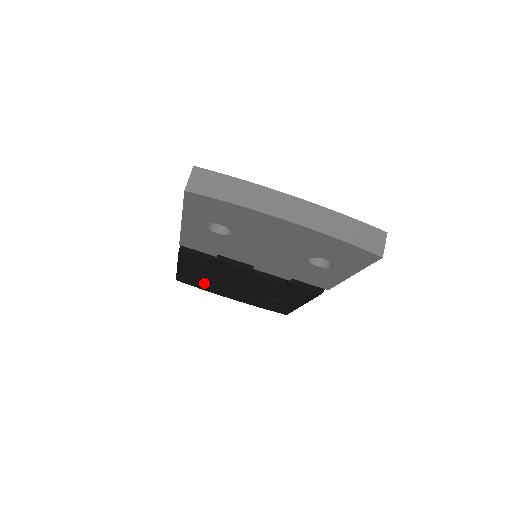
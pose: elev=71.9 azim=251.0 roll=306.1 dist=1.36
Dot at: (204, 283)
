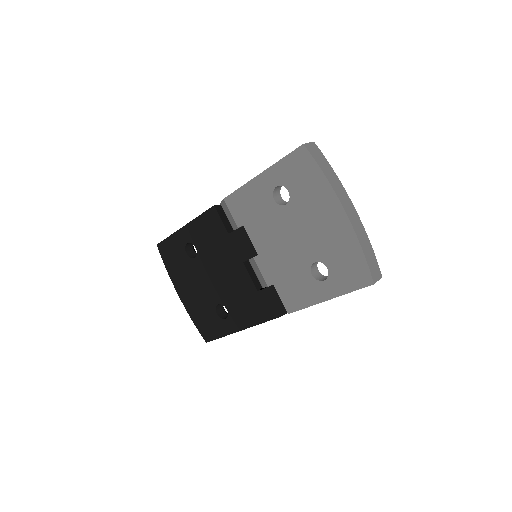
Dot at: (180, 260)
